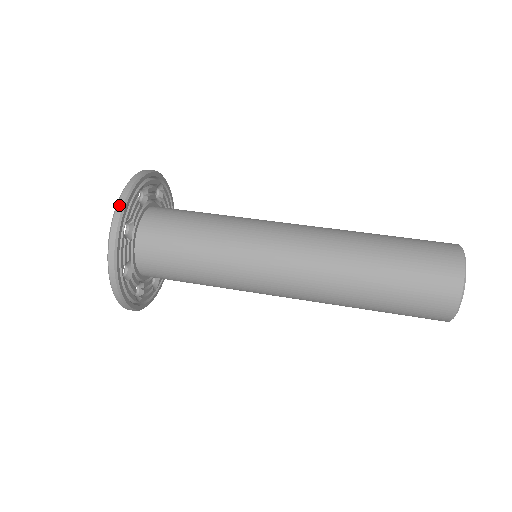
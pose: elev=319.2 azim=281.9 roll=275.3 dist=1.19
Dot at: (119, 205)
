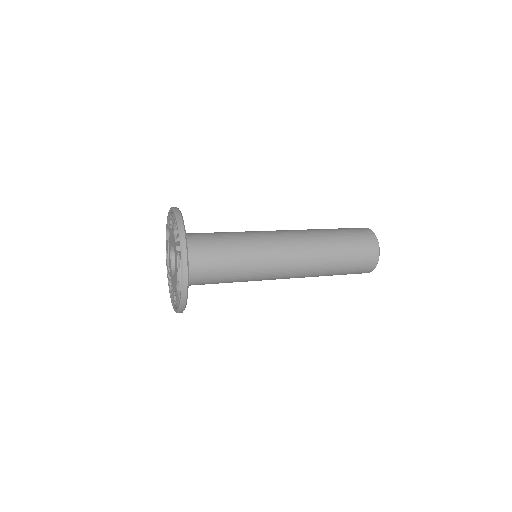
Dot at: (177, 212)
